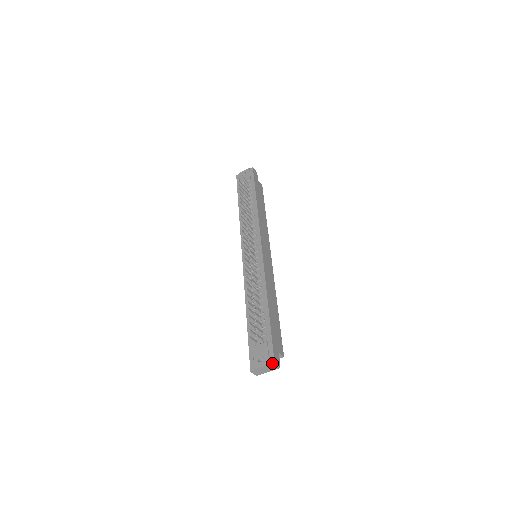
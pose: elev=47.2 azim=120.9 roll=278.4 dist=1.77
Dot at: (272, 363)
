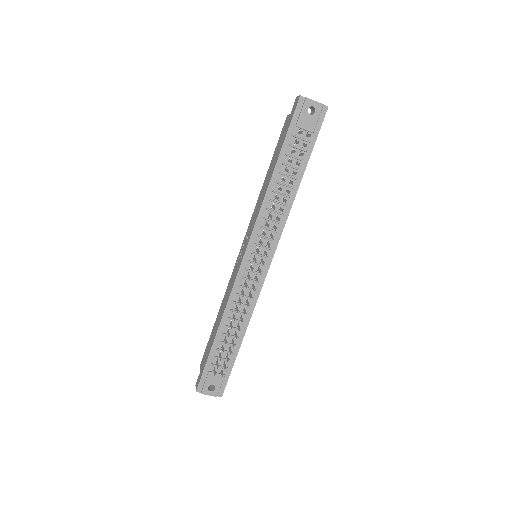
Dot at: (220, 396)
